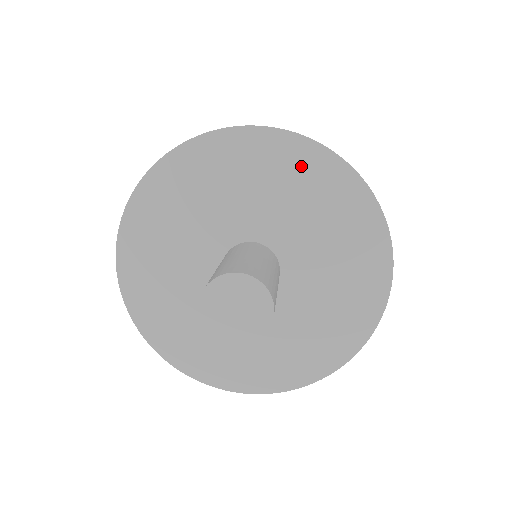
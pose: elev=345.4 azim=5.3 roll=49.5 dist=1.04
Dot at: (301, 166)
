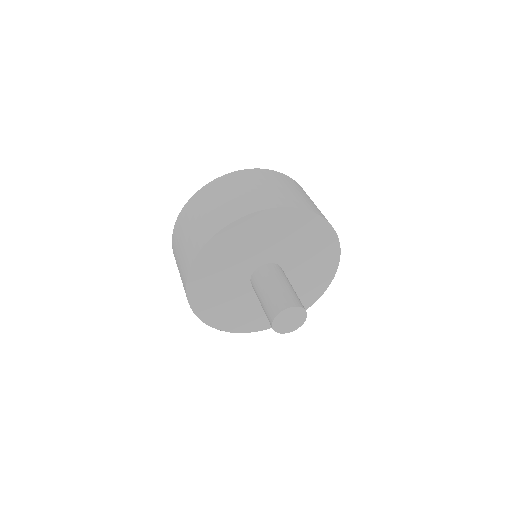
Dot at: (254, 227)
